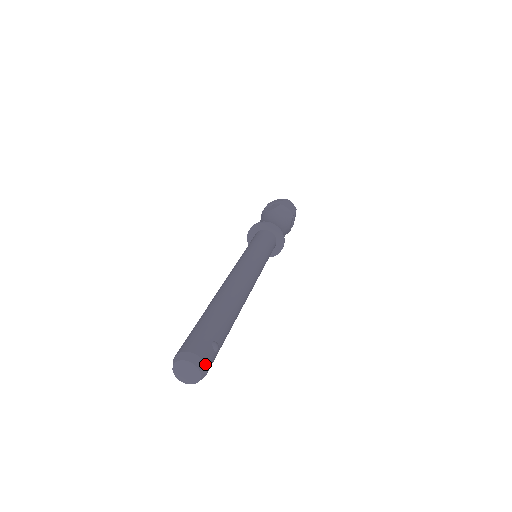
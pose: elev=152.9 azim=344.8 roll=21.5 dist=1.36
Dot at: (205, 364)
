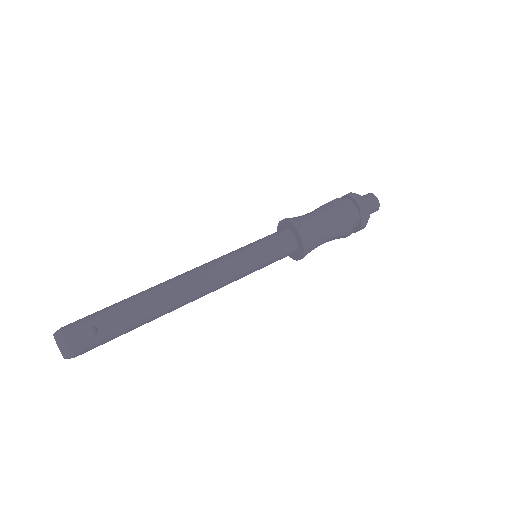
Dot at: (66, 342)
